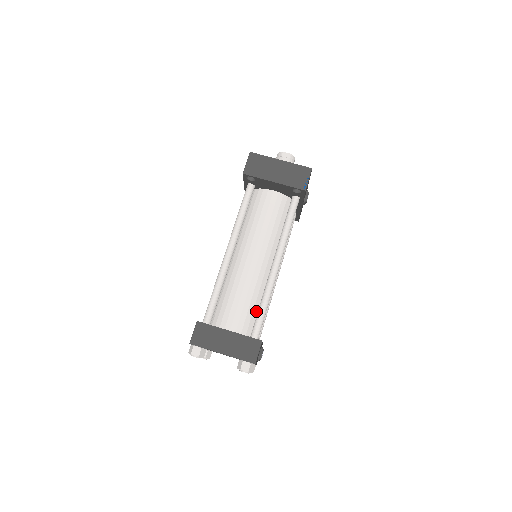
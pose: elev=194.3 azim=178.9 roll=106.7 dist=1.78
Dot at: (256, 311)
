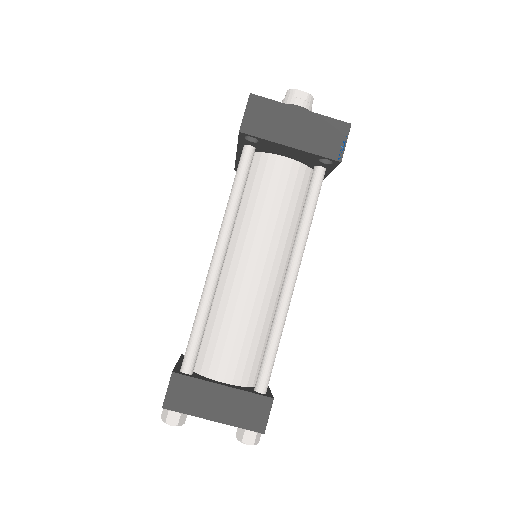
Dot at: (261, 347)
